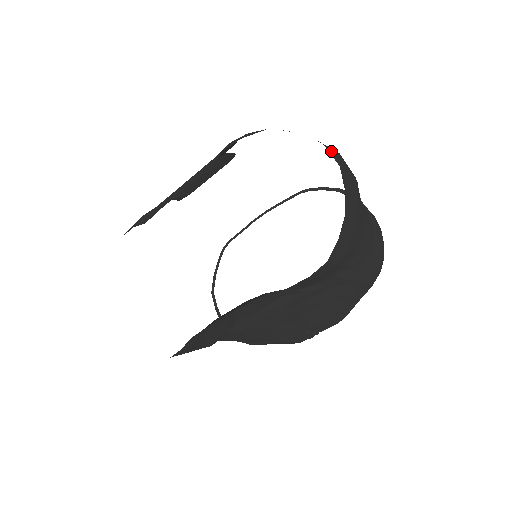
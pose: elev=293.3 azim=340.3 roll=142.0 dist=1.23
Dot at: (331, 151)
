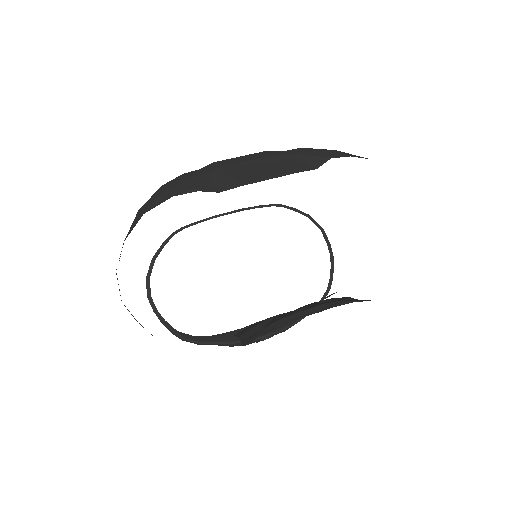
Dot at: occluded
